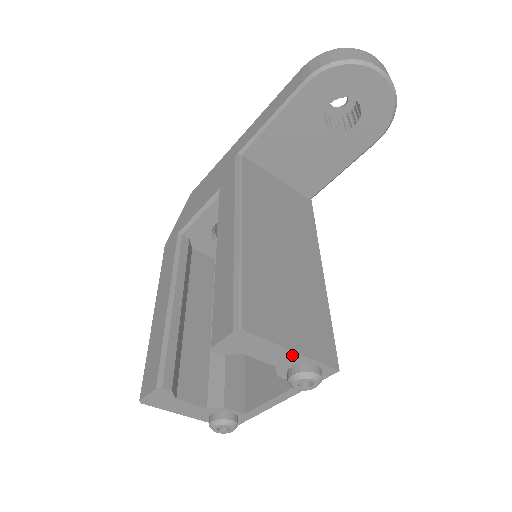
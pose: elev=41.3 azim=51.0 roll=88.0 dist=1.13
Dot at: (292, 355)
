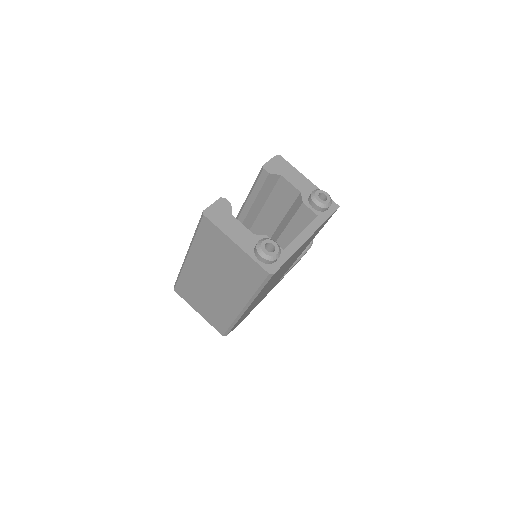
Dot at: (309, 184)
